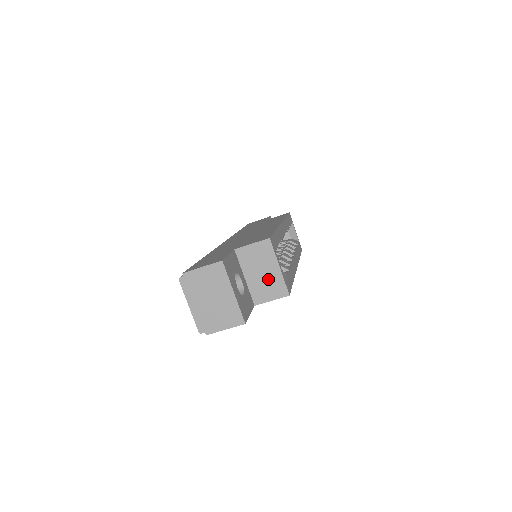
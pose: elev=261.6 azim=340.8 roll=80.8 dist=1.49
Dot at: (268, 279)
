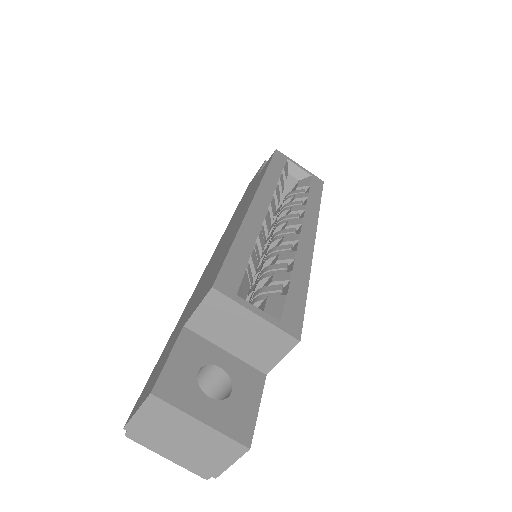
Dot at: (255, 337)
